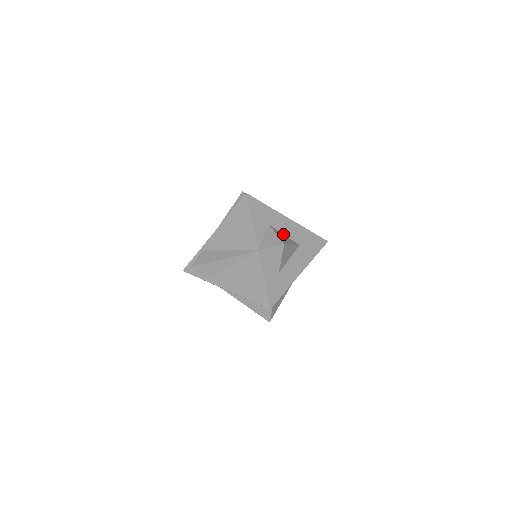
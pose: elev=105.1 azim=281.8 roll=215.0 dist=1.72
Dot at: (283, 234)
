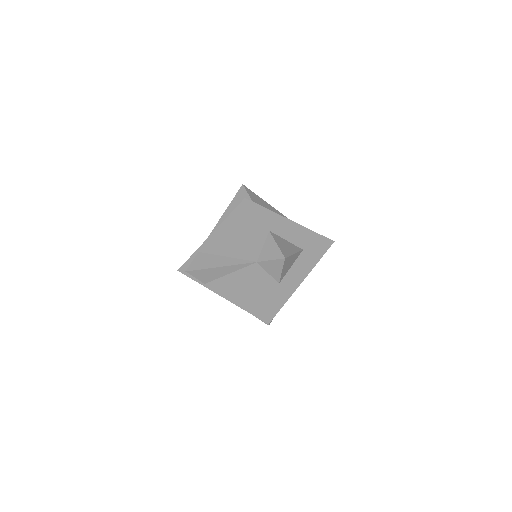
Dot at: (285, 240)
